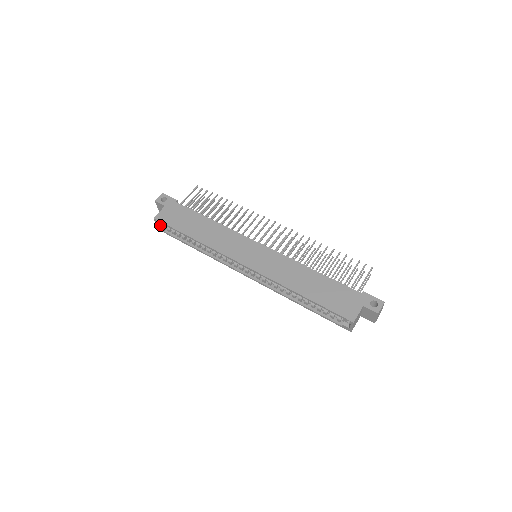
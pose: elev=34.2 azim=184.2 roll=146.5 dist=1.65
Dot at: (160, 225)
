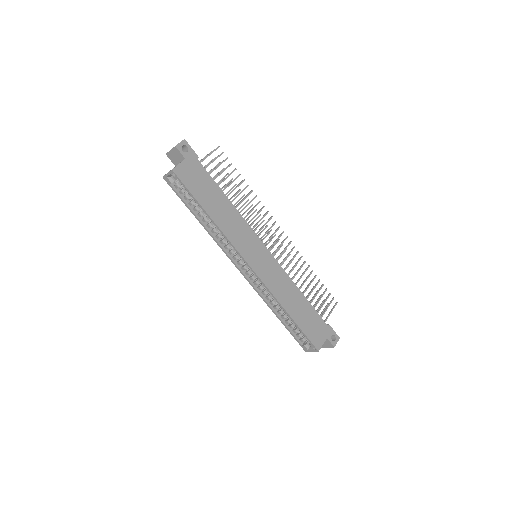
Dot at: (170, 176)
